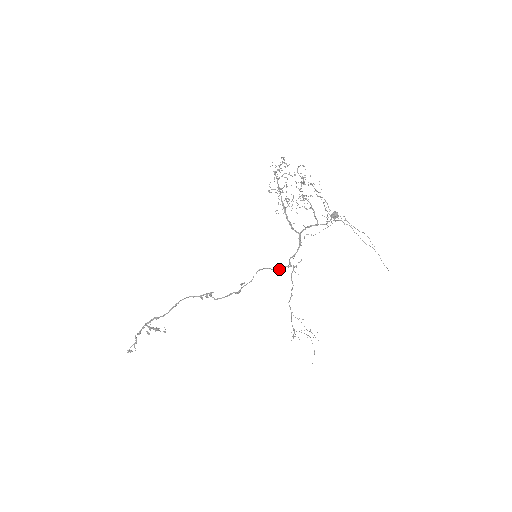
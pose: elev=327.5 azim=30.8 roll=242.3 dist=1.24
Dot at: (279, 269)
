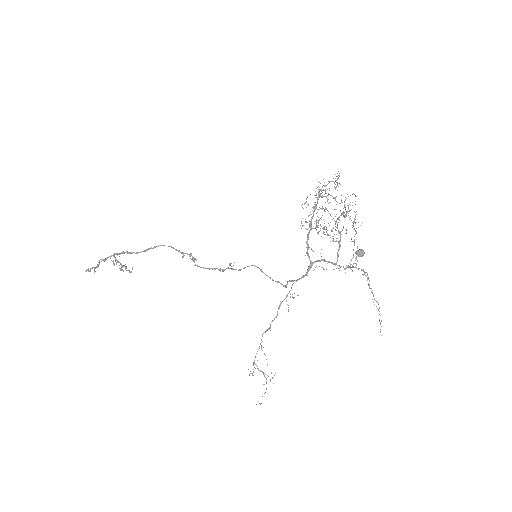
Dot at: (273, 280)
